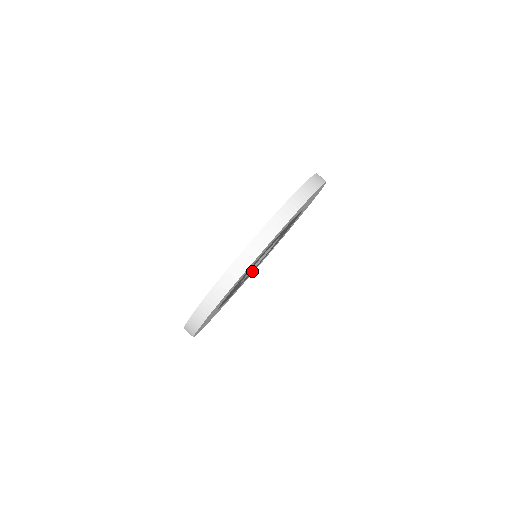
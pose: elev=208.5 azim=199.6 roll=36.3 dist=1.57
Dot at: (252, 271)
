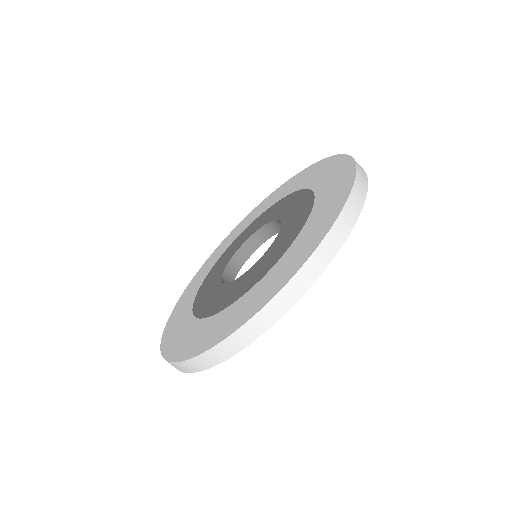
Dot at: occluded
